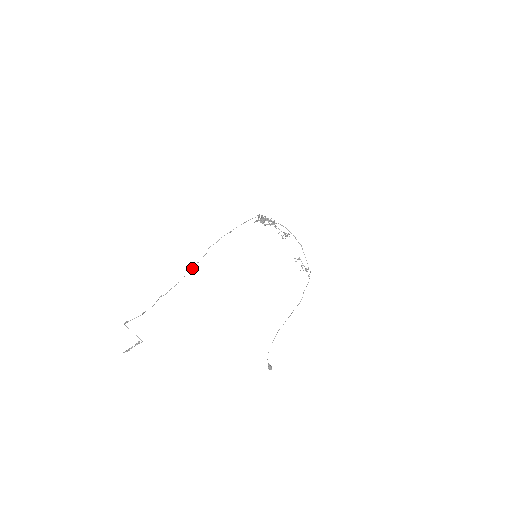
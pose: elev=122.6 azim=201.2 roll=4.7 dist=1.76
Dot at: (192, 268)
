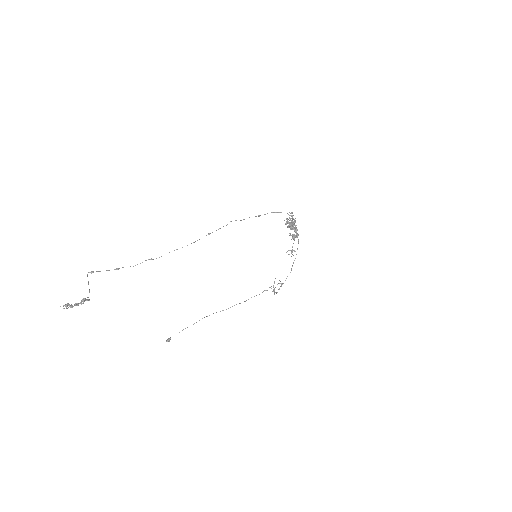
Dot at: occluded
